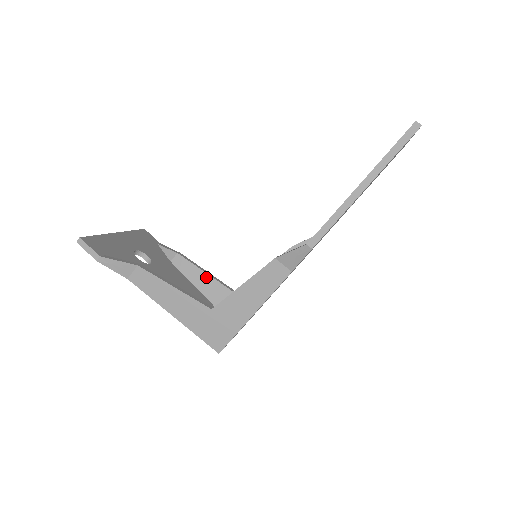
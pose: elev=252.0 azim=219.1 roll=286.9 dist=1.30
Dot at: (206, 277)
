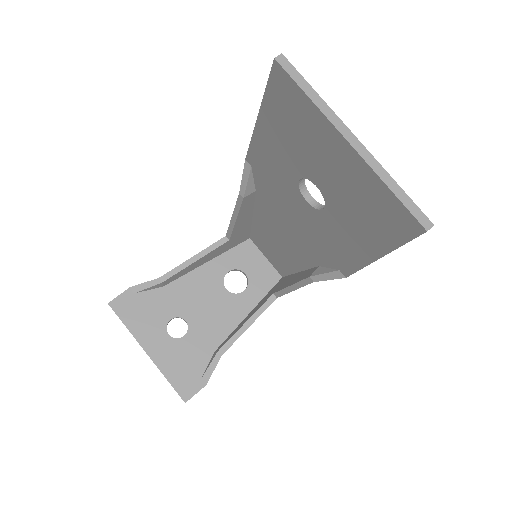
Dot at: (200, 261)
